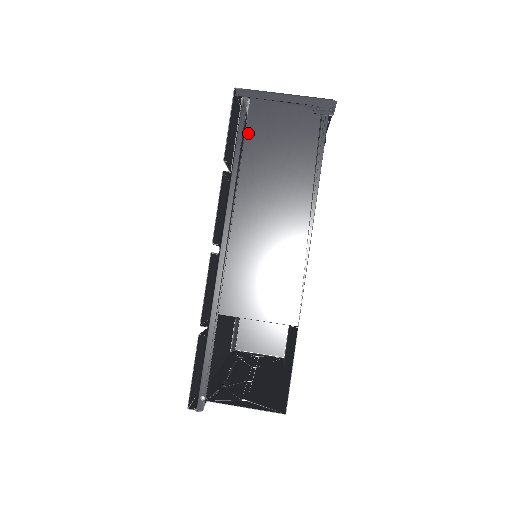
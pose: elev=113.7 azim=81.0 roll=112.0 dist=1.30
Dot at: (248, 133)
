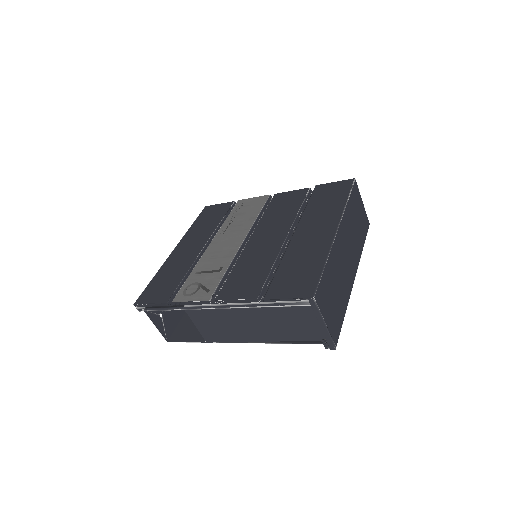
Dot at: (290, 307)
